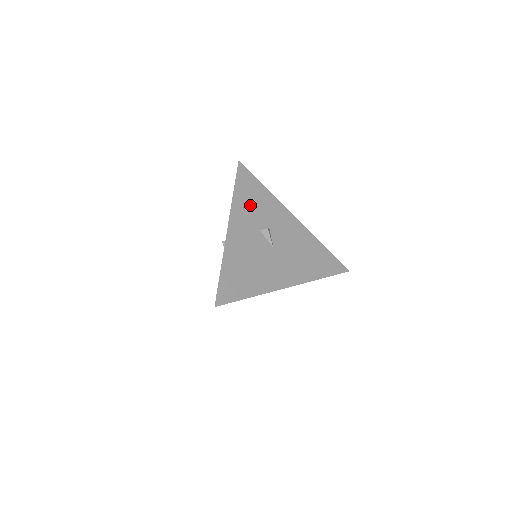
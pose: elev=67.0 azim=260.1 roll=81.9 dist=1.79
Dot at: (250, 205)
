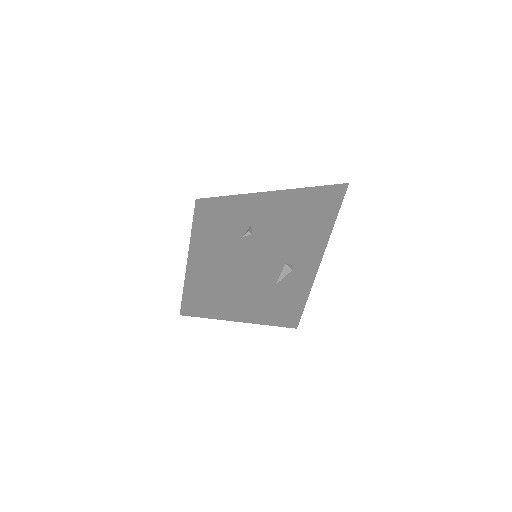
Dot at: (306, 235)
